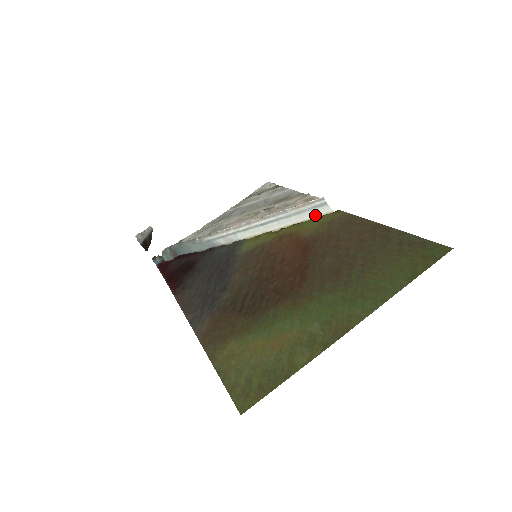
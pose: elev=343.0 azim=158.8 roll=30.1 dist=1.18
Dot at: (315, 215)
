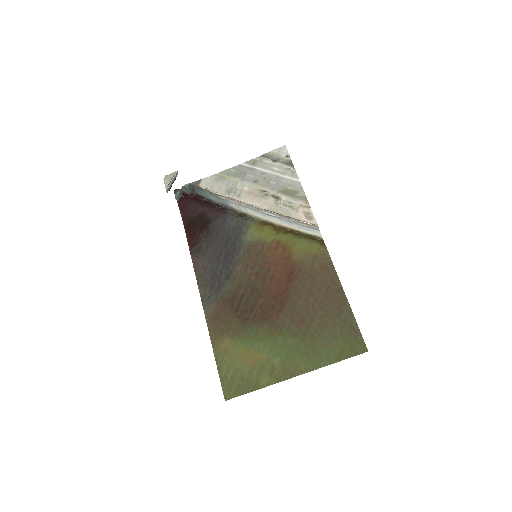
Dot at: (308, 232)
